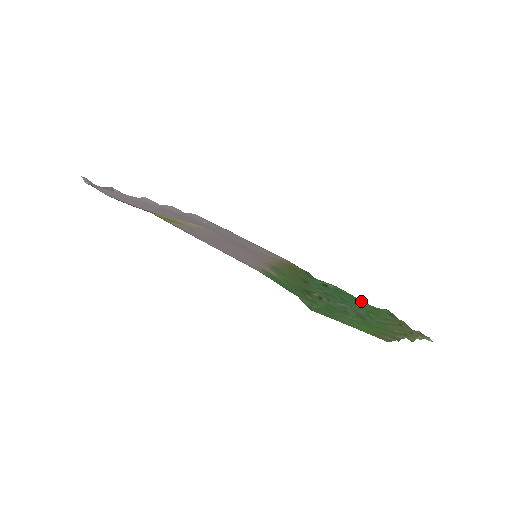
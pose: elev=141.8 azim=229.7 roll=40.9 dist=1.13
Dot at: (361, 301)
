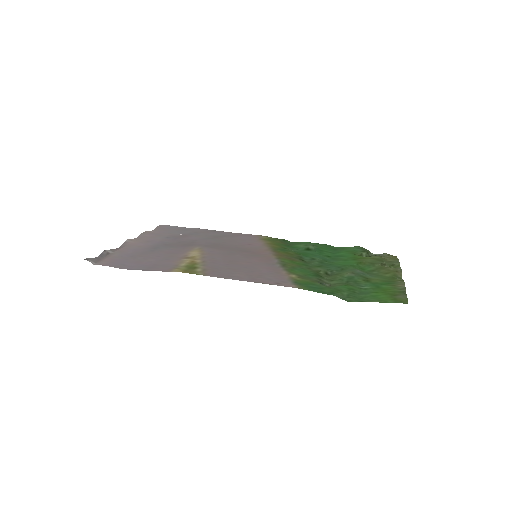
Dot at: occluded
